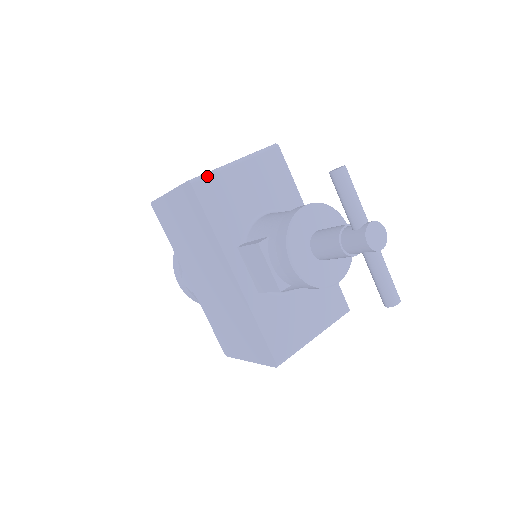
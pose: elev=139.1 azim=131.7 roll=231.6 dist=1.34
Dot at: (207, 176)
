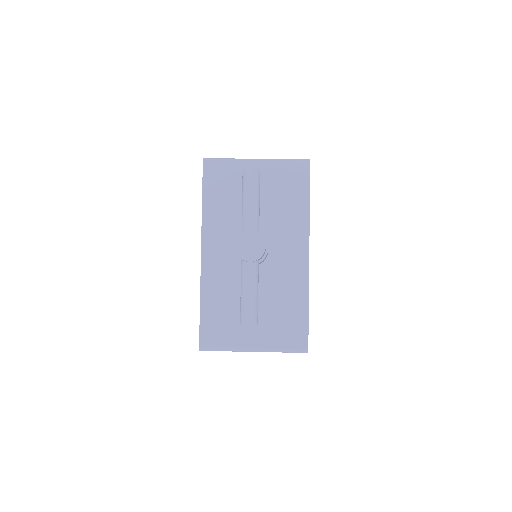
Dot at: (221, 160)
